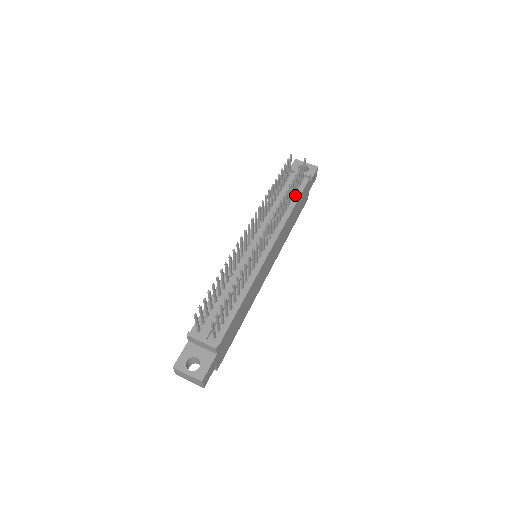
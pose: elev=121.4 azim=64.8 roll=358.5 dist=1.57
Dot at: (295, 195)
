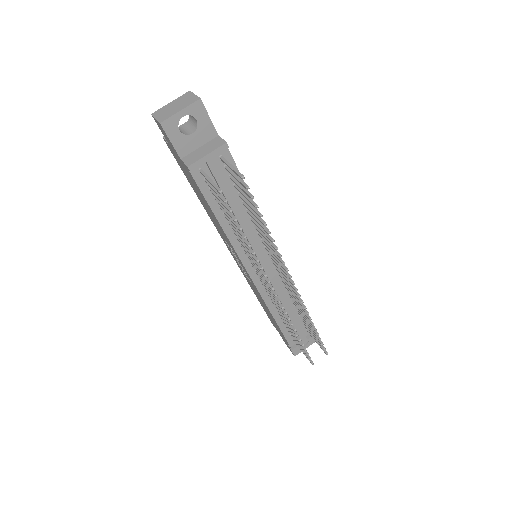
Dot at: occluded
